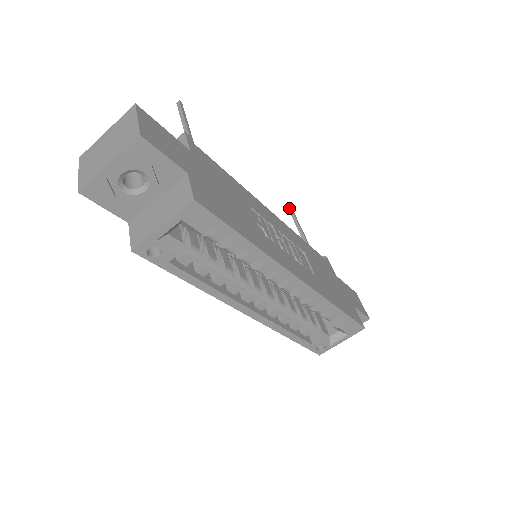
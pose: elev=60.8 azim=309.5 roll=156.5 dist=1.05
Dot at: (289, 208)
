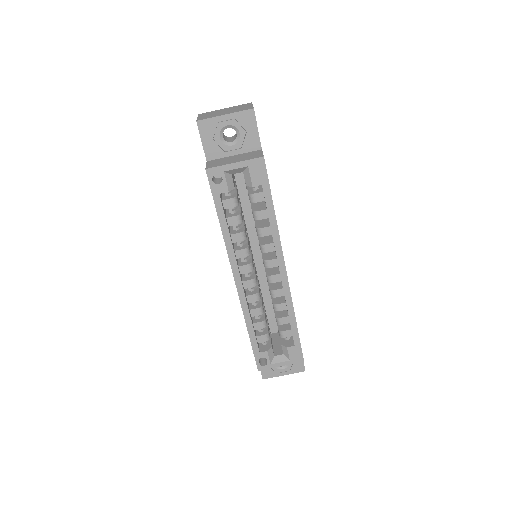
Dot at: occluded
